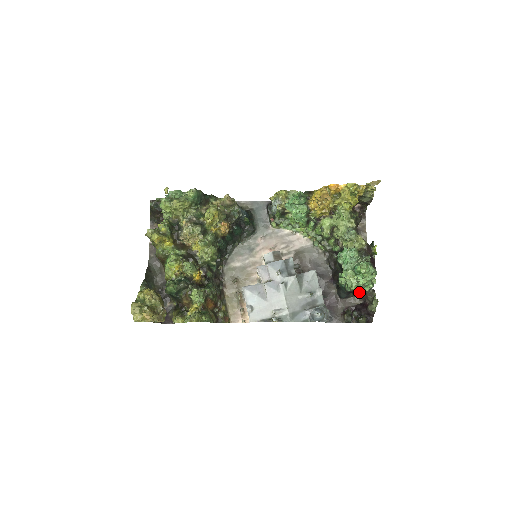
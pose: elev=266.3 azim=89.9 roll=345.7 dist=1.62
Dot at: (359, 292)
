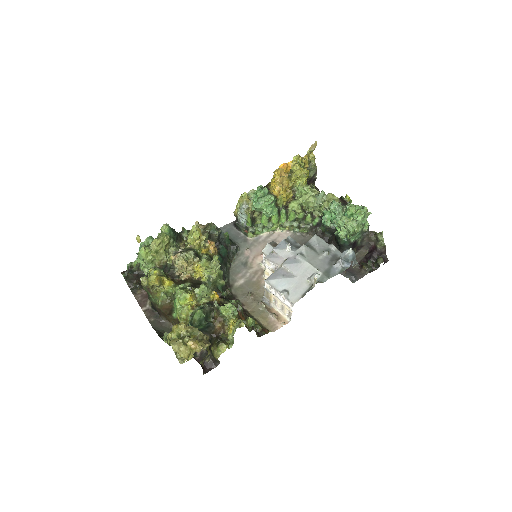
Dot at: (360, 240)
